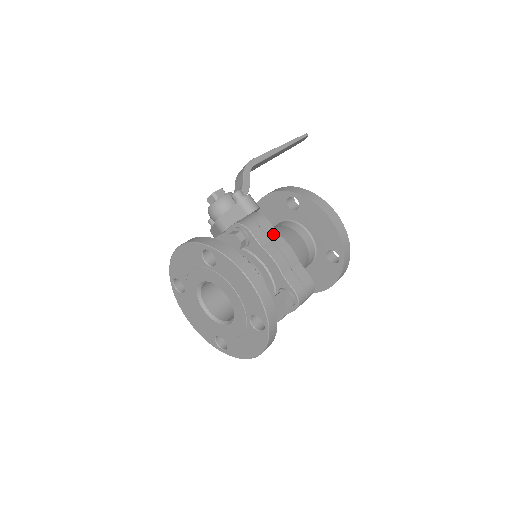
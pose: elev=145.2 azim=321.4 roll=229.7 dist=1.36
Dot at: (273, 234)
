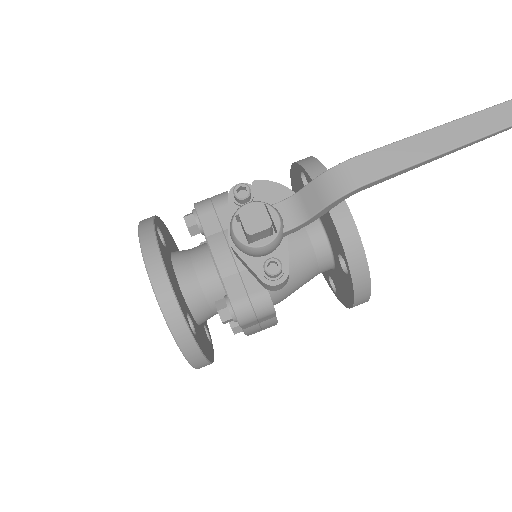
Dot at: (269, 319)
